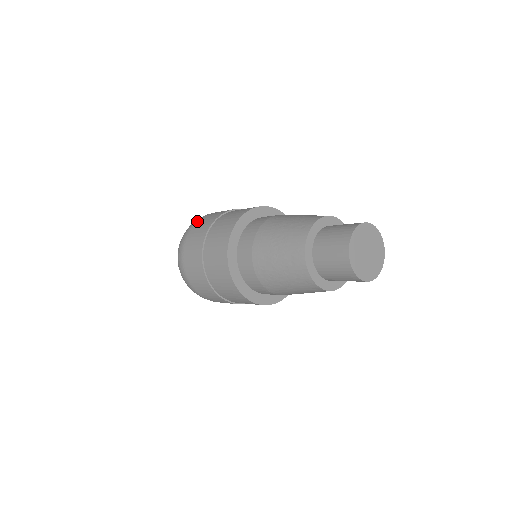
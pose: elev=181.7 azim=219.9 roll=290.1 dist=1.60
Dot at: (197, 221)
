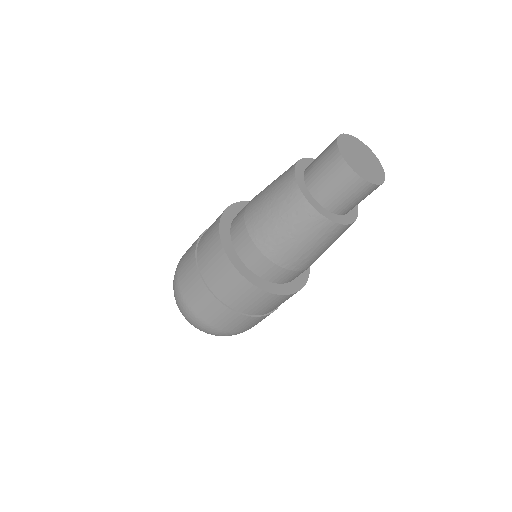
Dot at: occluded
